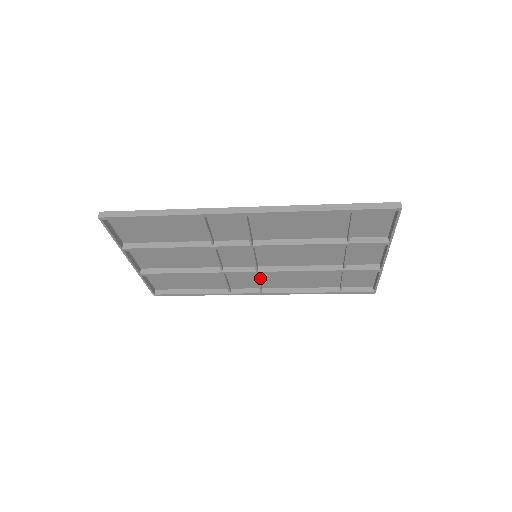
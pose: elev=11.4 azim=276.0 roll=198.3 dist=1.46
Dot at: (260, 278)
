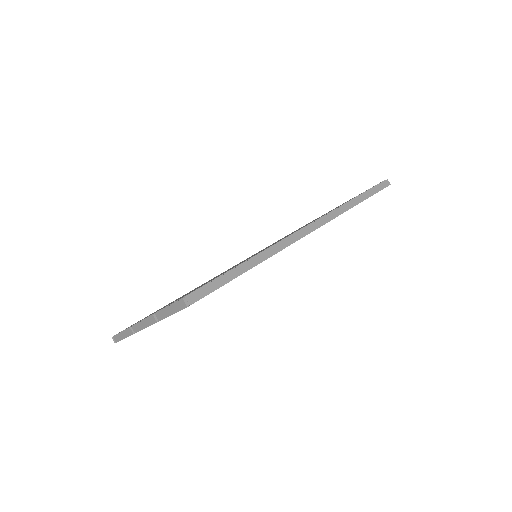
Dot at: occluded
